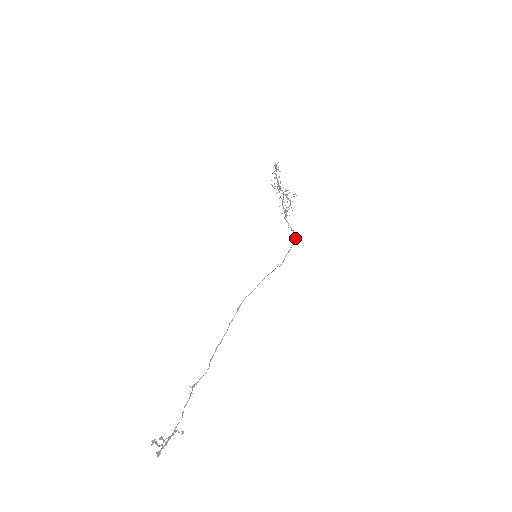
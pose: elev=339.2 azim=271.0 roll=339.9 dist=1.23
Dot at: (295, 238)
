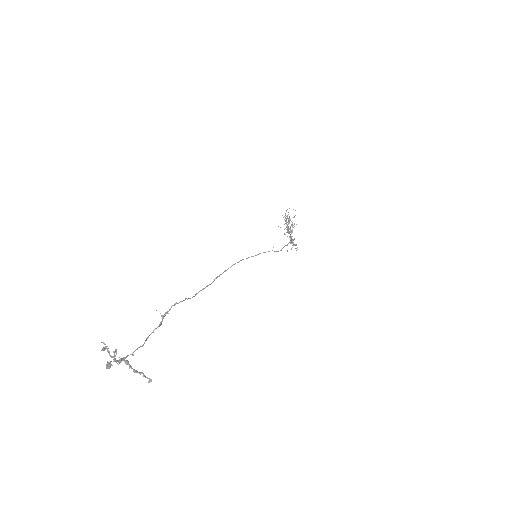
Dot at: (294, 238)
